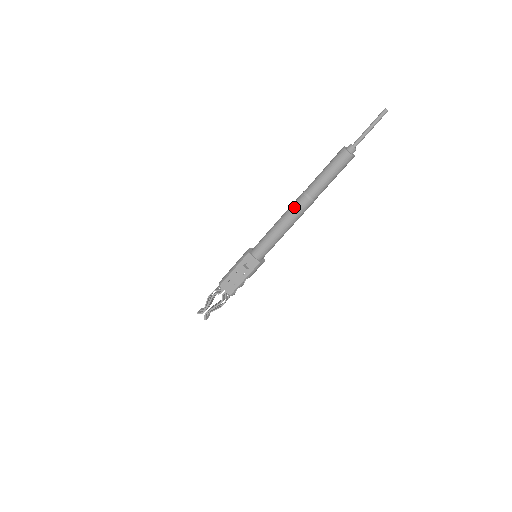
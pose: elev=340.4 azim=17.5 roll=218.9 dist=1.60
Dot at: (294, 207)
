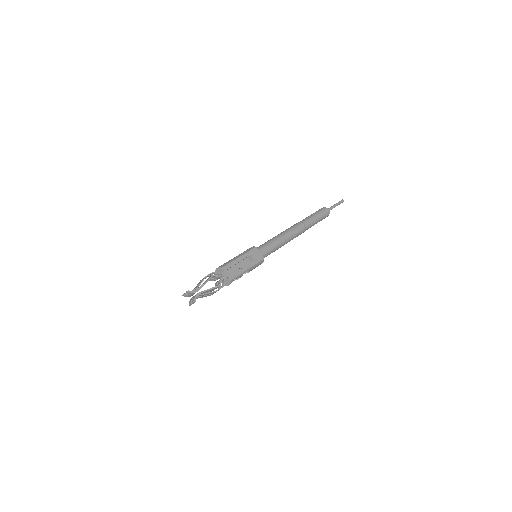
Dot at: (294, 227)
